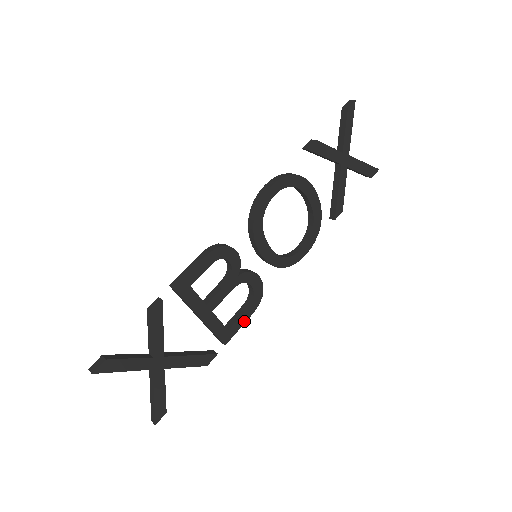
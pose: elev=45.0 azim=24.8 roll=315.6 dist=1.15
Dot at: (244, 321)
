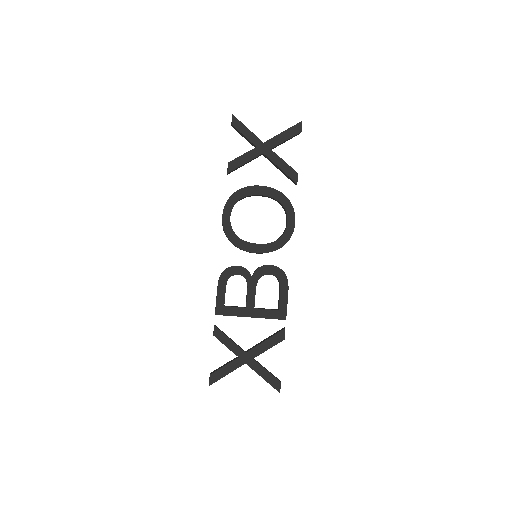
Dot at: (286, 297)
